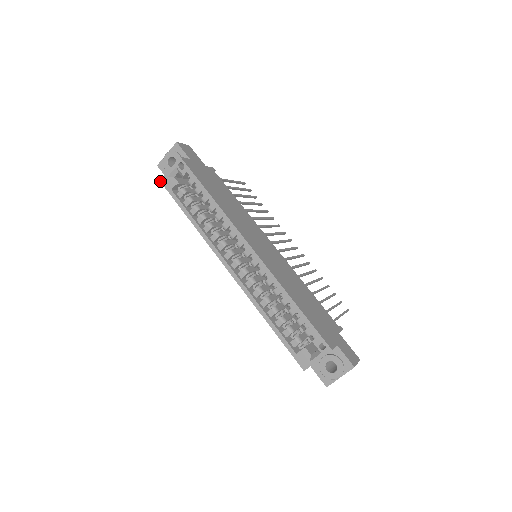
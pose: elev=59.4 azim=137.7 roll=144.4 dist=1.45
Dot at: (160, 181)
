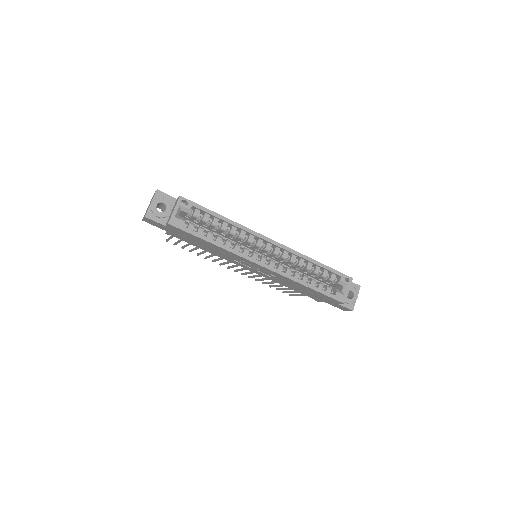
Dot at: (168, 223)
